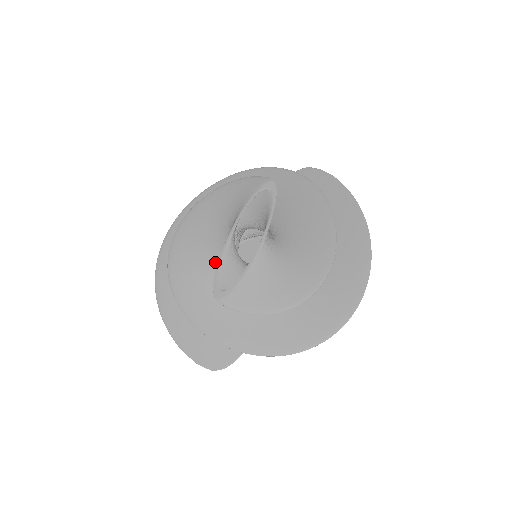
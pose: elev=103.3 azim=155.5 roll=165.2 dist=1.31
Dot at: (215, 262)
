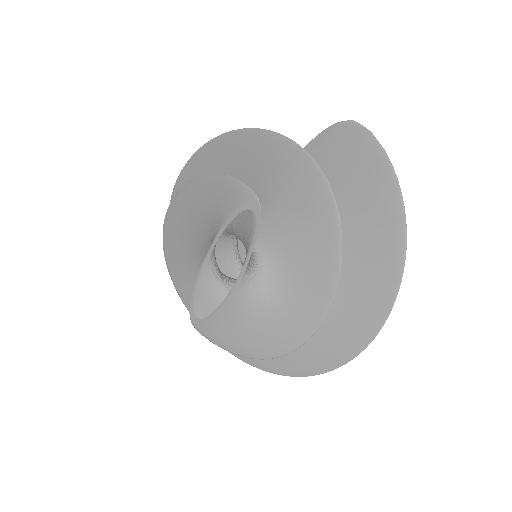
Dot at: occluded
